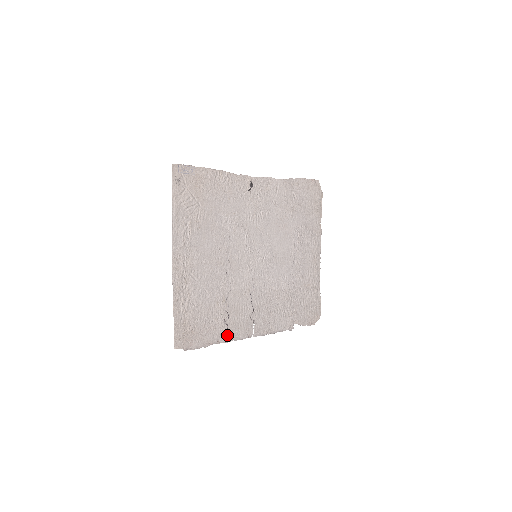
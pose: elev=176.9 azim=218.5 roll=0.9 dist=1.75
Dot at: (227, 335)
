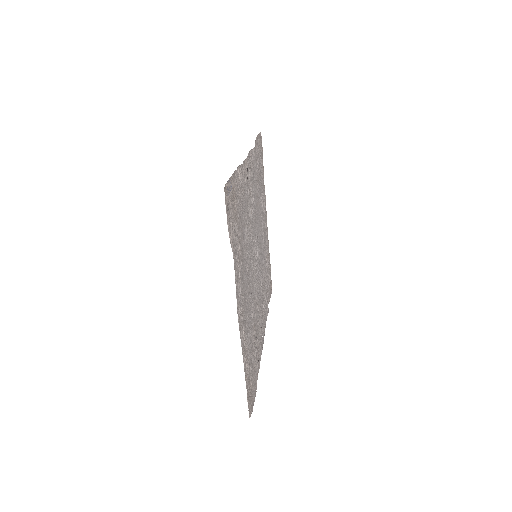
Dot at: (258, 361)
